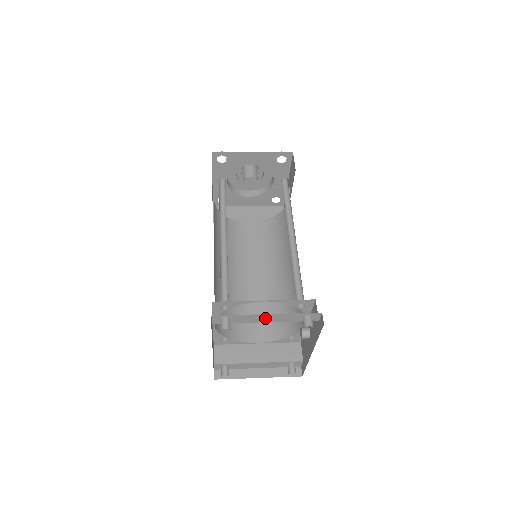
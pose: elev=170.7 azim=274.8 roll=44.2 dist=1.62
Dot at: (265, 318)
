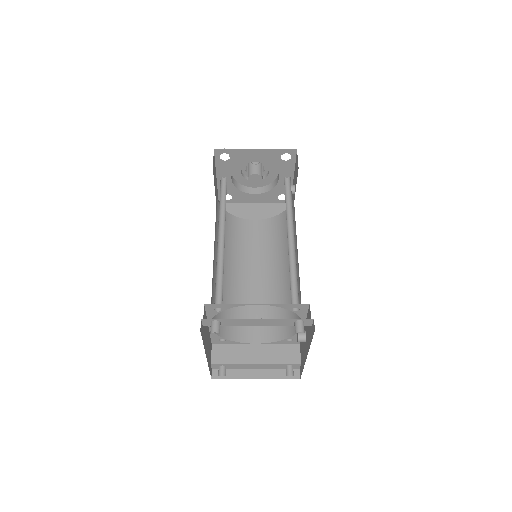
Dot at: (256, 322)
